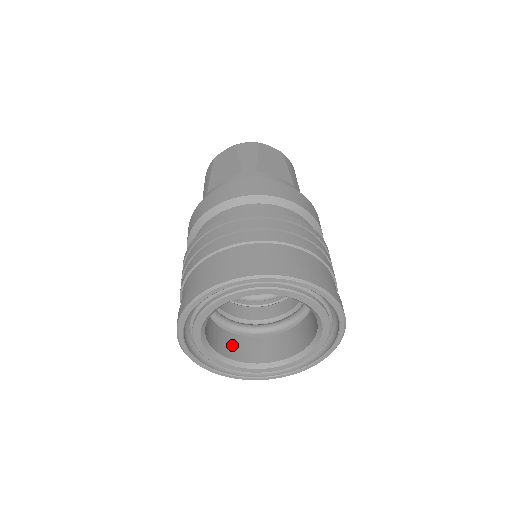
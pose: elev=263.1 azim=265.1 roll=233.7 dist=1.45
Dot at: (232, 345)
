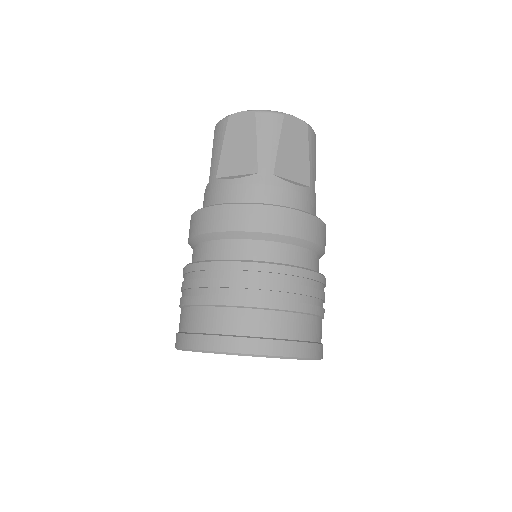
Dot at: occluded
